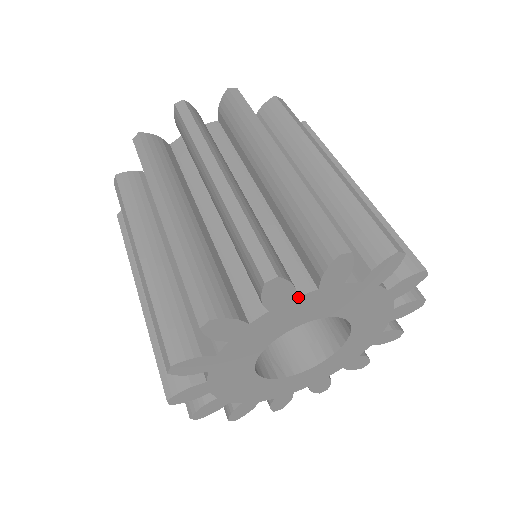
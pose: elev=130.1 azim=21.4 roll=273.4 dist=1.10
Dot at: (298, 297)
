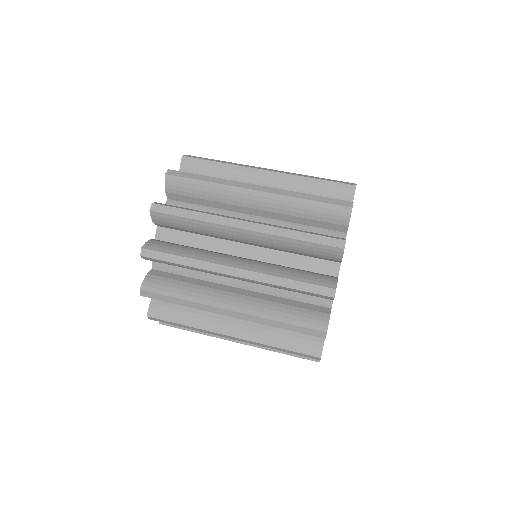
Dot at: (331, 307)
